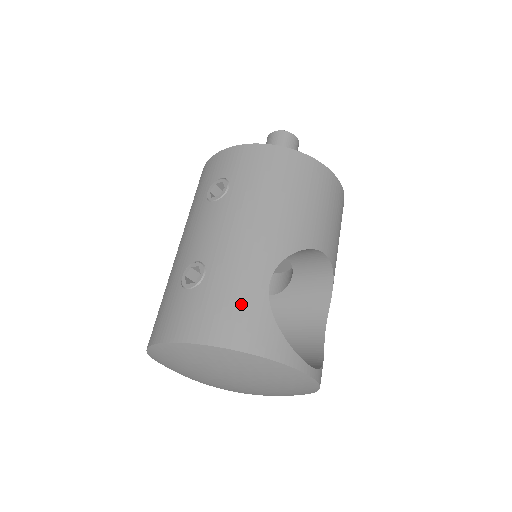
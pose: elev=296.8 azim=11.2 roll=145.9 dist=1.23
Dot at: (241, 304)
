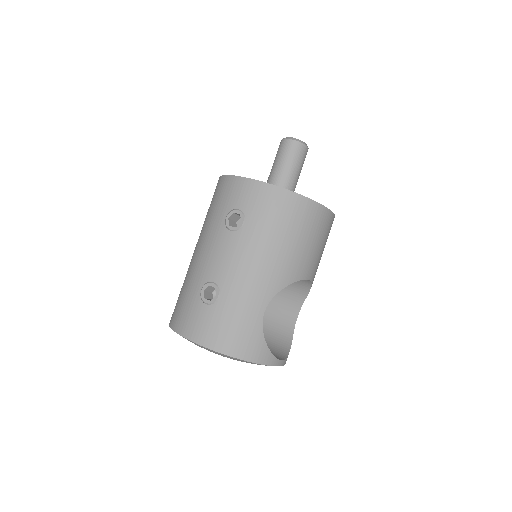
Dot at: (243, 326)
